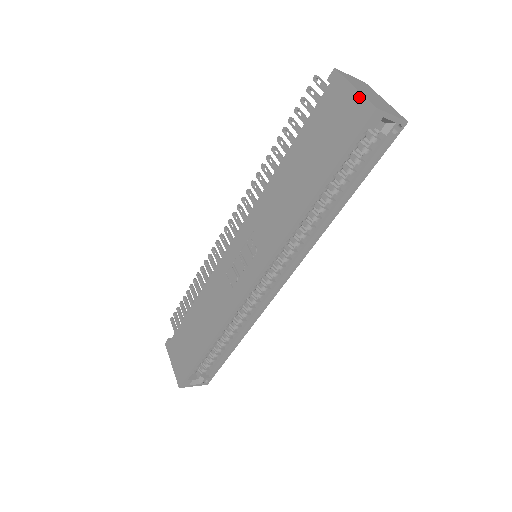
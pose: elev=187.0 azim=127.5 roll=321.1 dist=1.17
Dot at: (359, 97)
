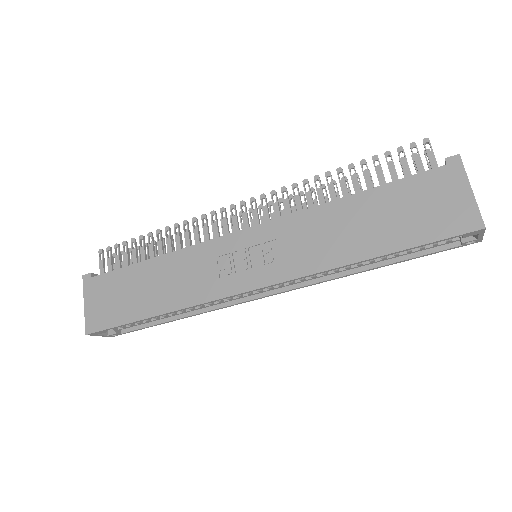
Dot at: (473, 204)
